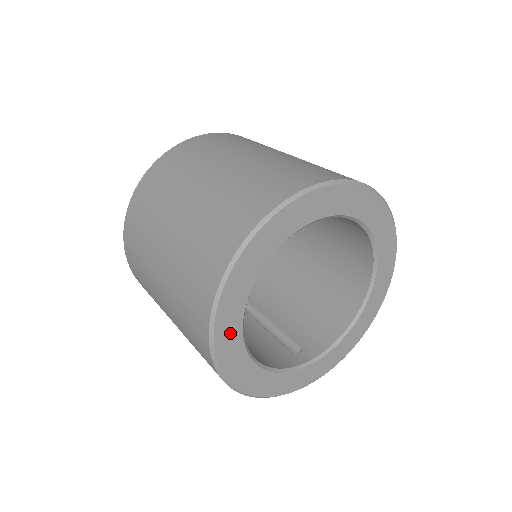
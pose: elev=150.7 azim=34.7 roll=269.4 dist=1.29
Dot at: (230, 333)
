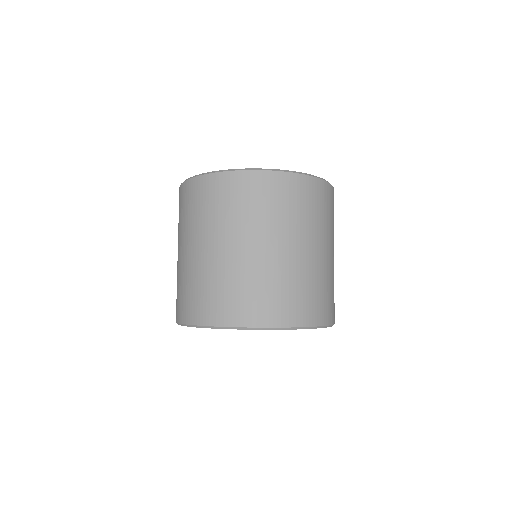
Dot at: occluded
